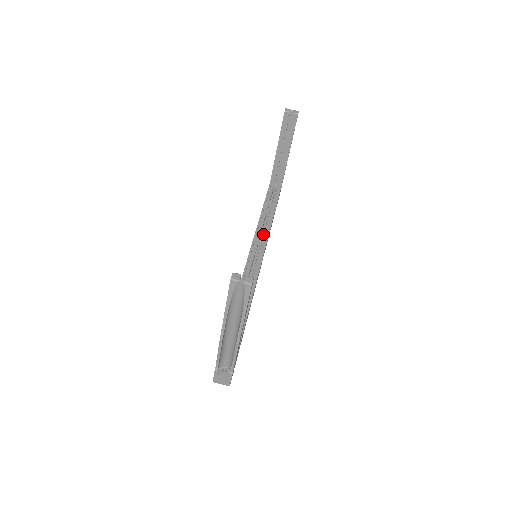
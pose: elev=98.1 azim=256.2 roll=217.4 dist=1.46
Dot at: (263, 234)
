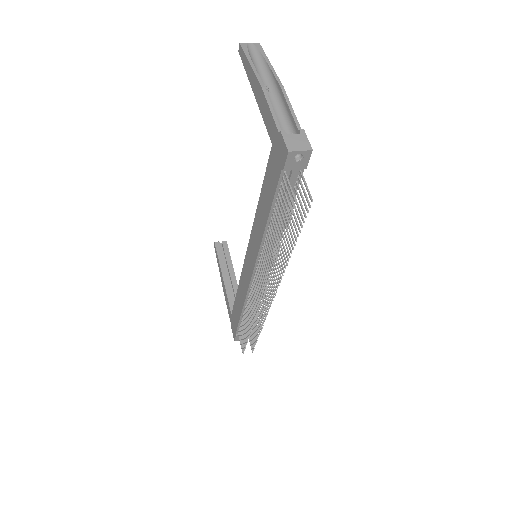
Dot at: occluded
